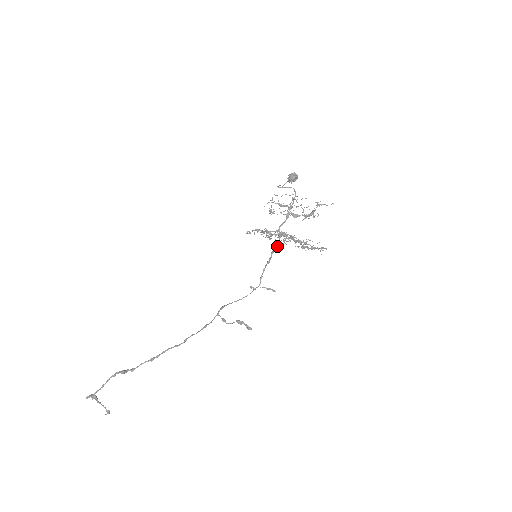
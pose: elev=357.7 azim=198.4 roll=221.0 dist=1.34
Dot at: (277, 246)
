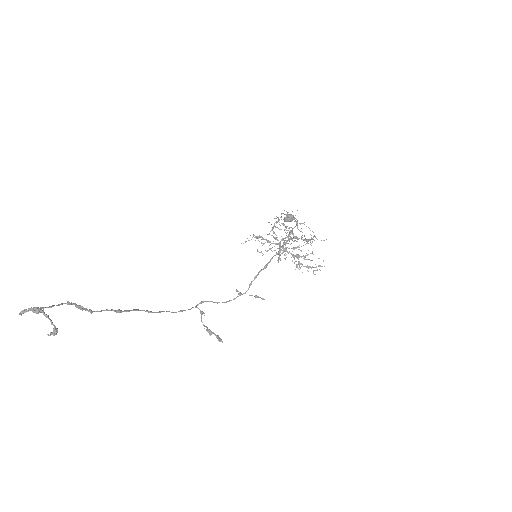
Dot at: (277, 254)
